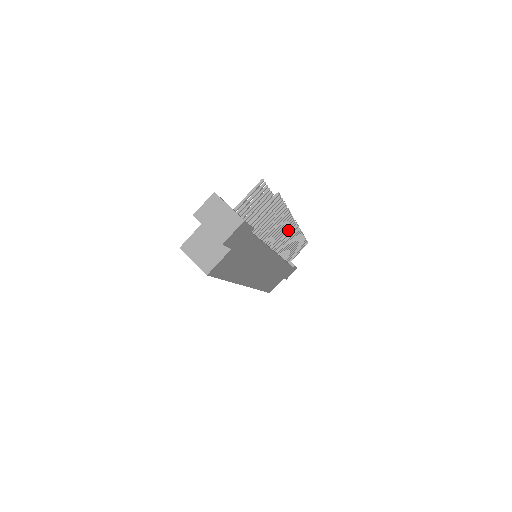
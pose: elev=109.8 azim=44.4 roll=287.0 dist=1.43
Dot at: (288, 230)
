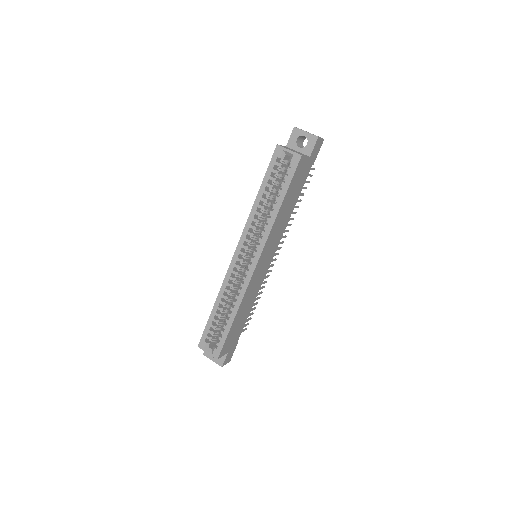
Dot at: (278, 248)
